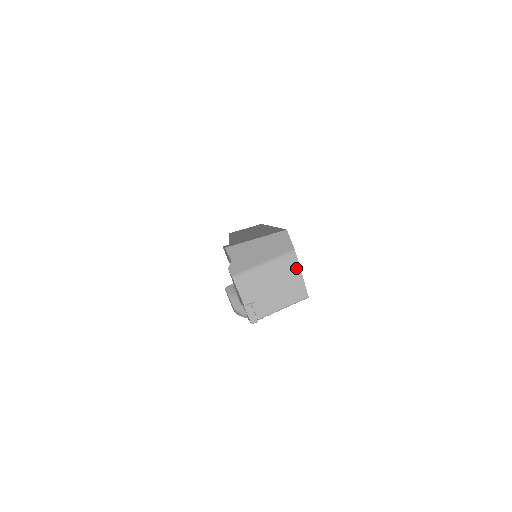
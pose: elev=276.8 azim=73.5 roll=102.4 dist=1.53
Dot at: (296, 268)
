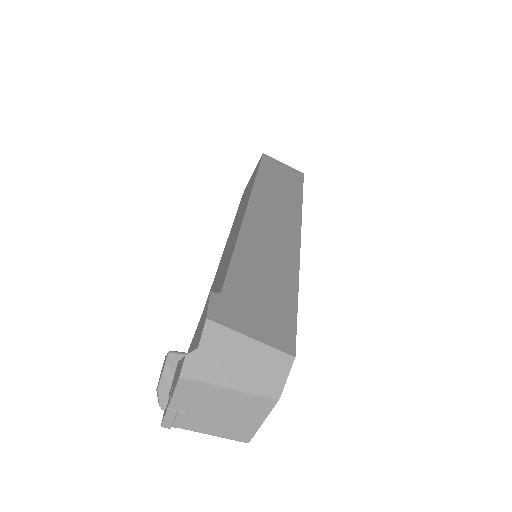
Dot at: (263, 414)
